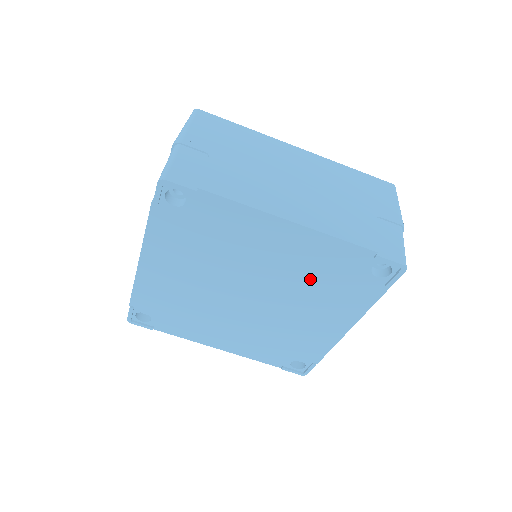
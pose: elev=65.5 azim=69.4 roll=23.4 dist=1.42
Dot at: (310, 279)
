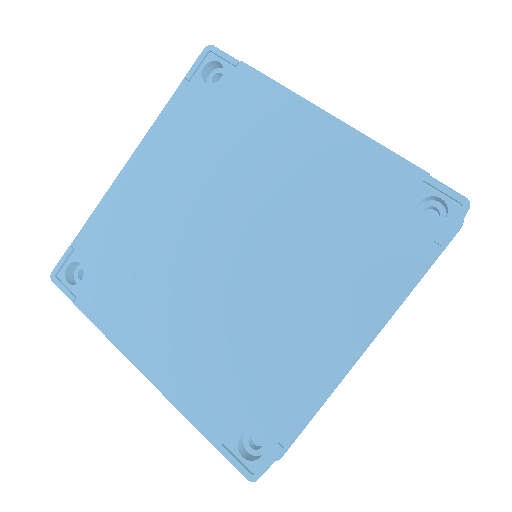
Dot at: (326, 218)
